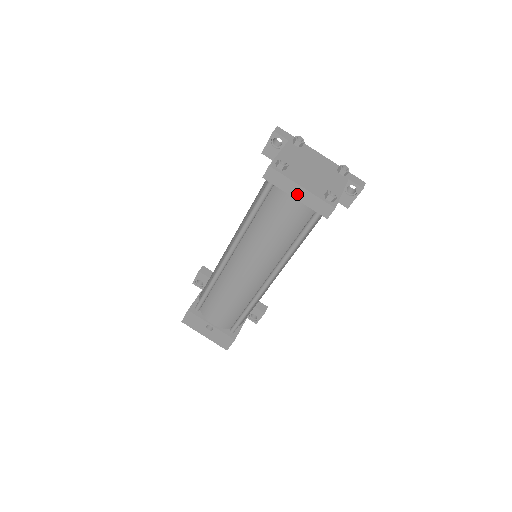
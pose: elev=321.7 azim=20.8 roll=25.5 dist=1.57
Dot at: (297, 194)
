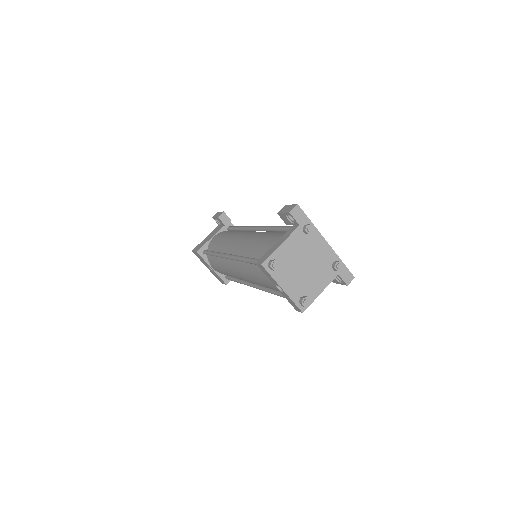
Dot at: occluded
